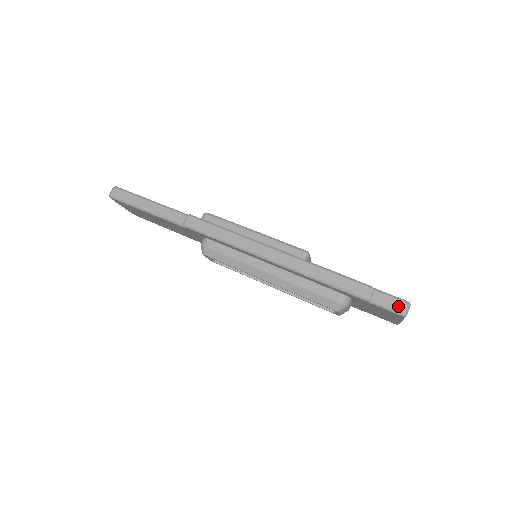
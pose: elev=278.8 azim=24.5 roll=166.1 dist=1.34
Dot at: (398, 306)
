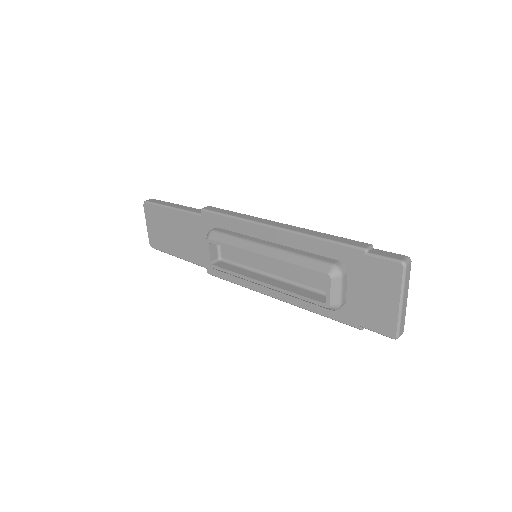
Dot at: (397, 256)
